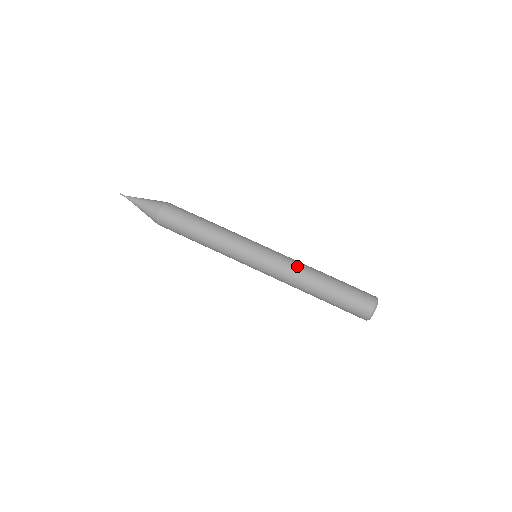
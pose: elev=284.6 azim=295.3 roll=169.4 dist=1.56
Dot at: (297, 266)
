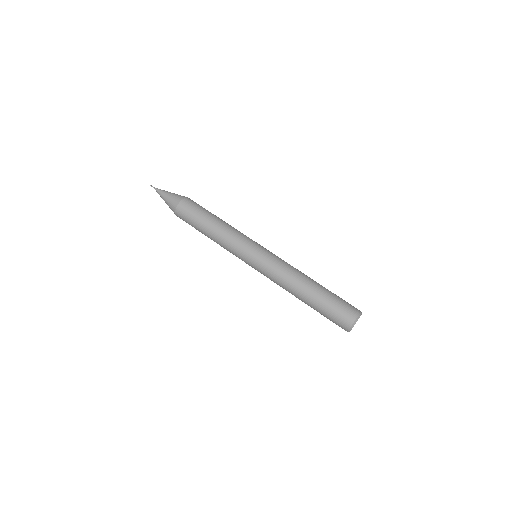
Dot at: (285, 276)
